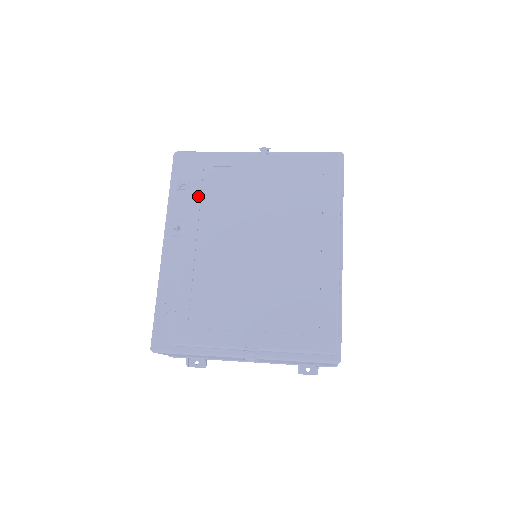
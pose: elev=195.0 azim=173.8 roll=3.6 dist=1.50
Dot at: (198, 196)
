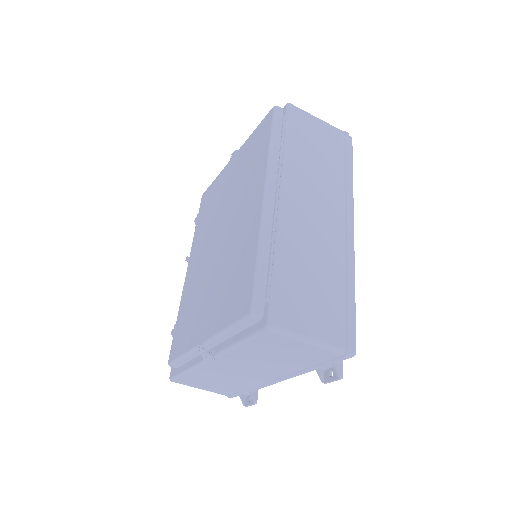
Dot at: (199, 225)
